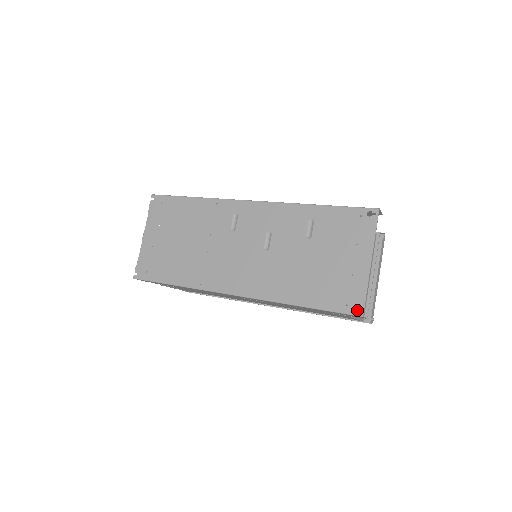
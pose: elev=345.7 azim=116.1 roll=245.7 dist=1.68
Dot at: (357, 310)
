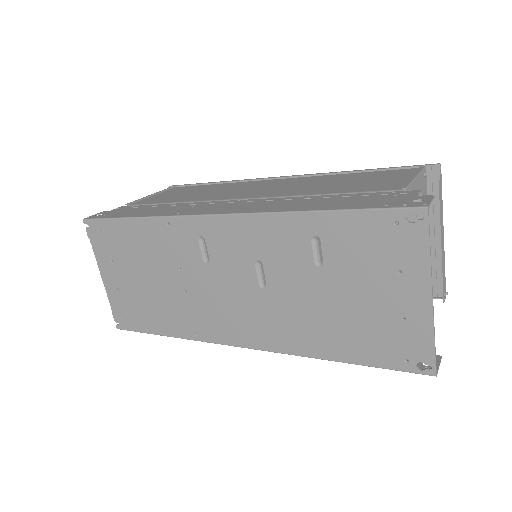
Dot at: occluded
